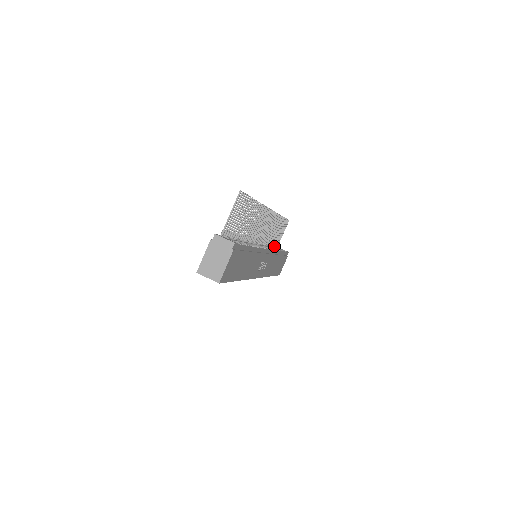
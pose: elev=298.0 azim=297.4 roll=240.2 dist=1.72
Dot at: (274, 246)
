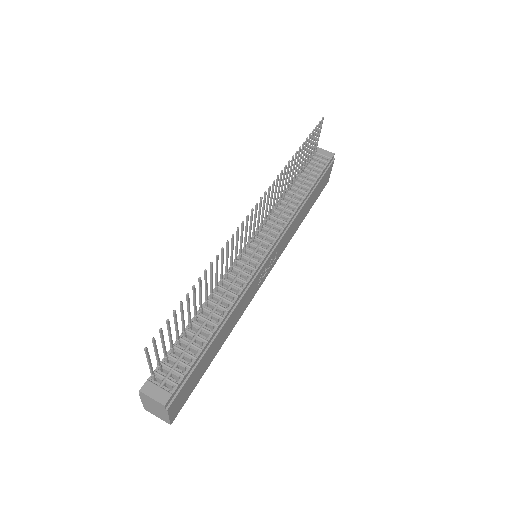
Dot at: (305, 166)
